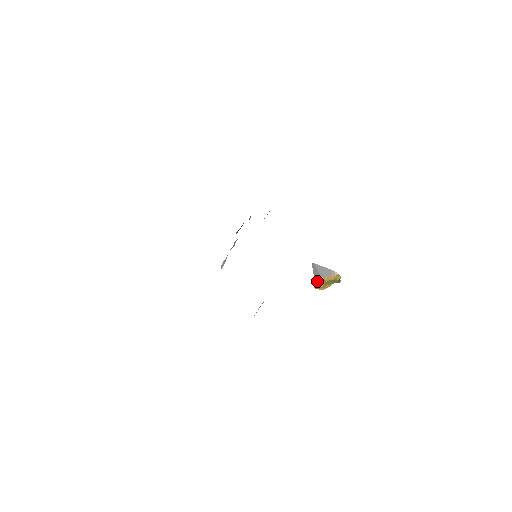
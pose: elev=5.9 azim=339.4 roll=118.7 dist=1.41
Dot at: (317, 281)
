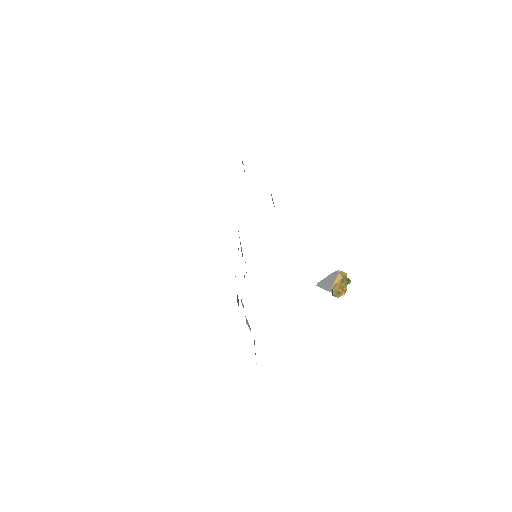
Dot at: (333, 289)
